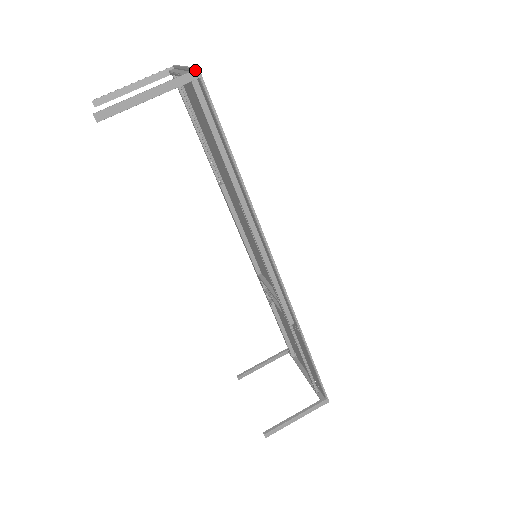
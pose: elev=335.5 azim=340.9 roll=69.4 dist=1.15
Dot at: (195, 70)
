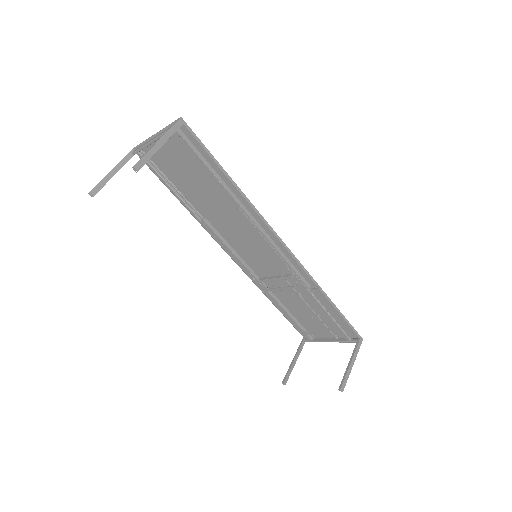
Dot at: (179, 119)
